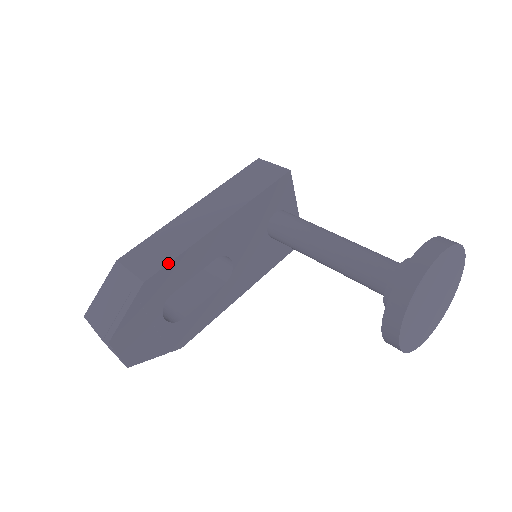
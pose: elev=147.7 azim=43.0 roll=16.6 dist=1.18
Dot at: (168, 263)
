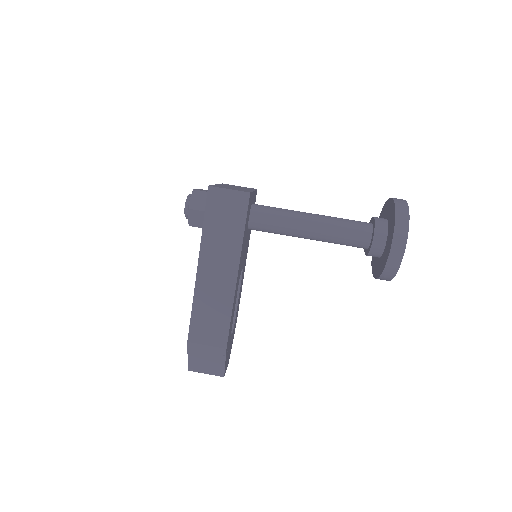
Dot at: (229, 328)
